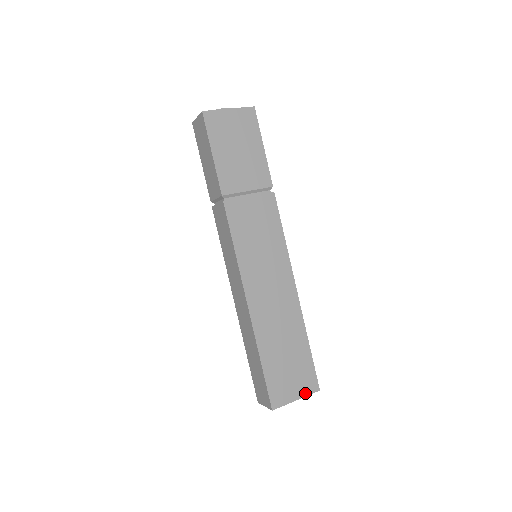
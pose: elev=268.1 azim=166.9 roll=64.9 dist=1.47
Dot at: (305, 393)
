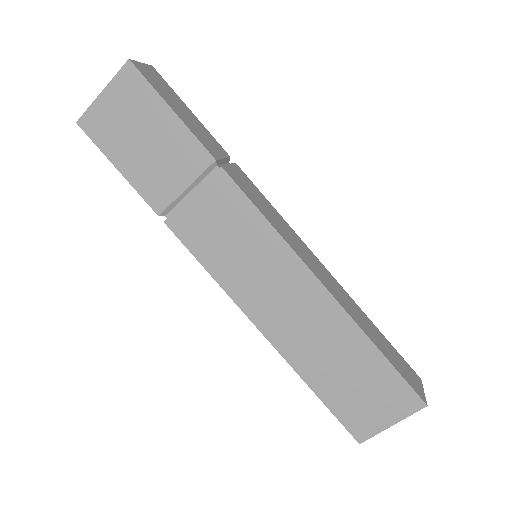
Dot at: (402, 414)
